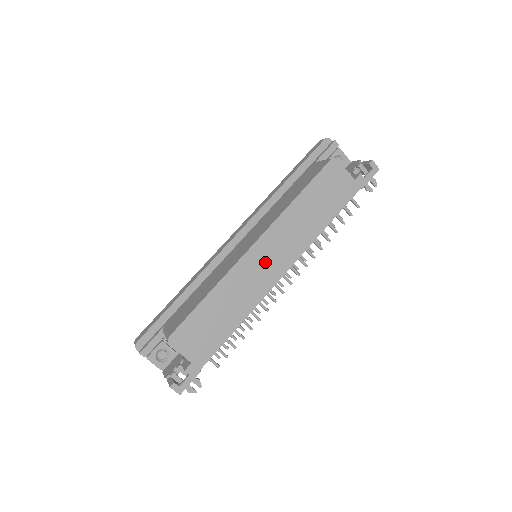
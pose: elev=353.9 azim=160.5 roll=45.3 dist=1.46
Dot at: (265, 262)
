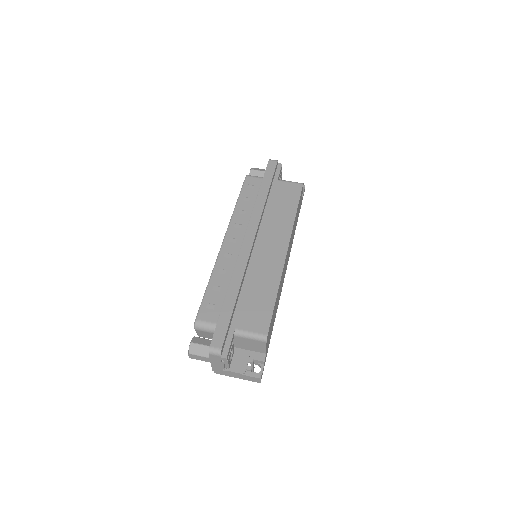
Dot at: (286, 263)
